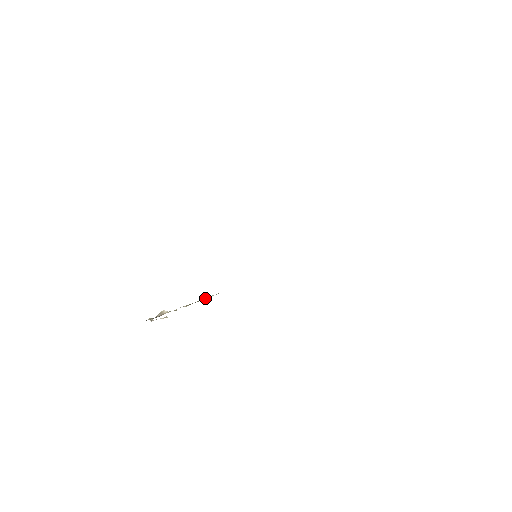
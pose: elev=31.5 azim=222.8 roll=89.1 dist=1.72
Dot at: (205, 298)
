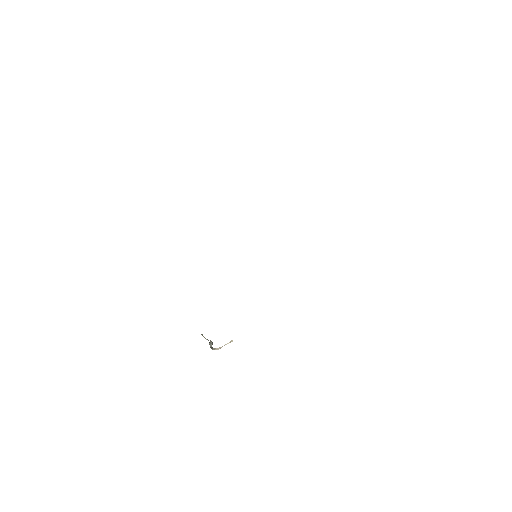
Dot at: occluded
